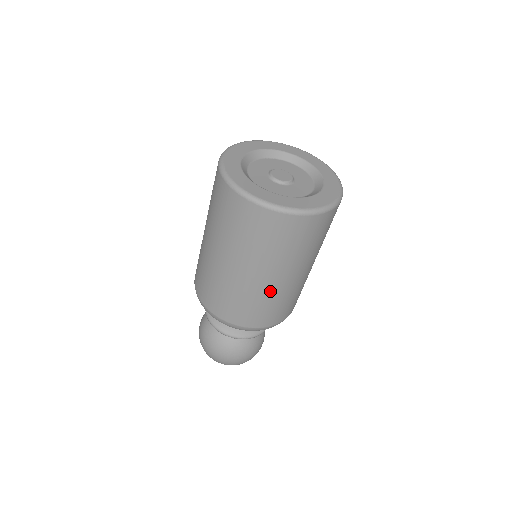
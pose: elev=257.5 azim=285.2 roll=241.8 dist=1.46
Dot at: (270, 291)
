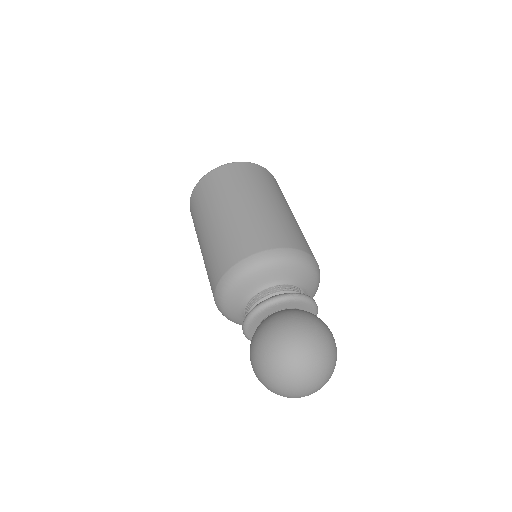
Dot at: (264, 211)
